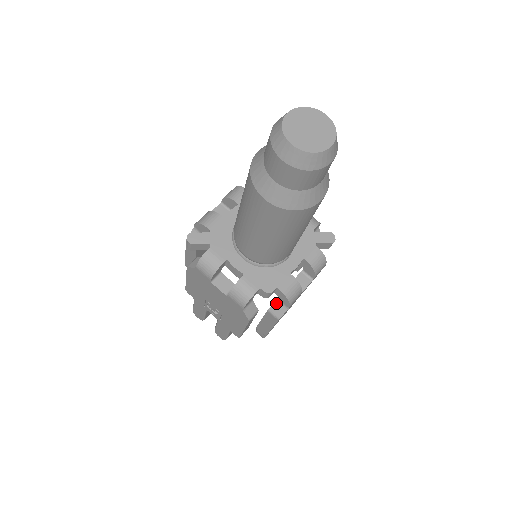
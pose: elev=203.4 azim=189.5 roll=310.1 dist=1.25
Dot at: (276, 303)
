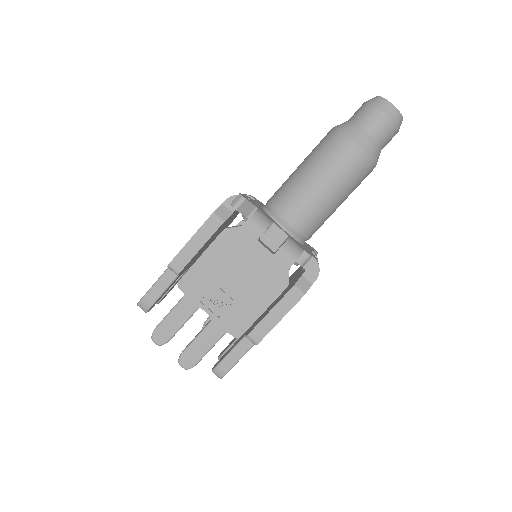
Dot at: (302, 278)
